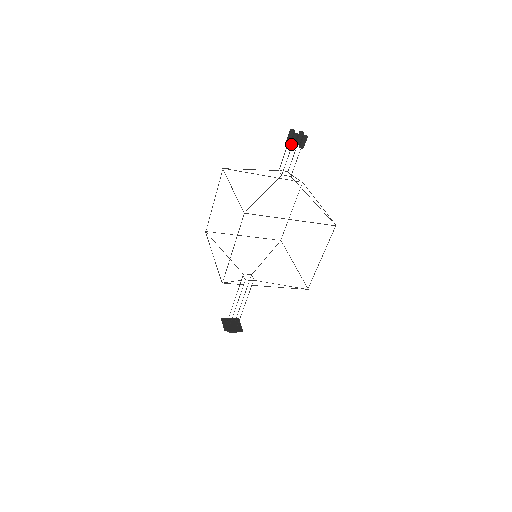
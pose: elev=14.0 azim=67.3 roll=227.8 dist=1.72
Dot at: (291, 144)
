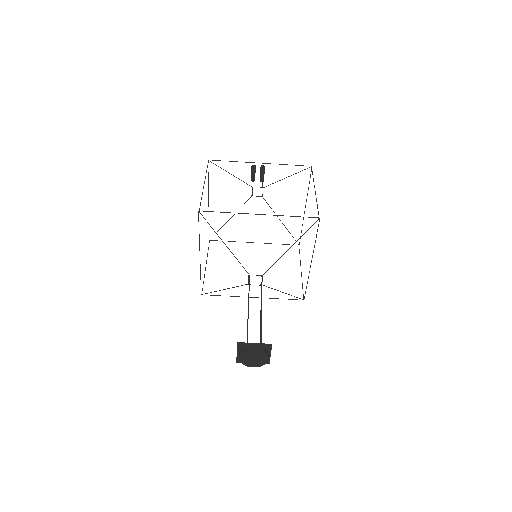
Dot at: (252, 170)
